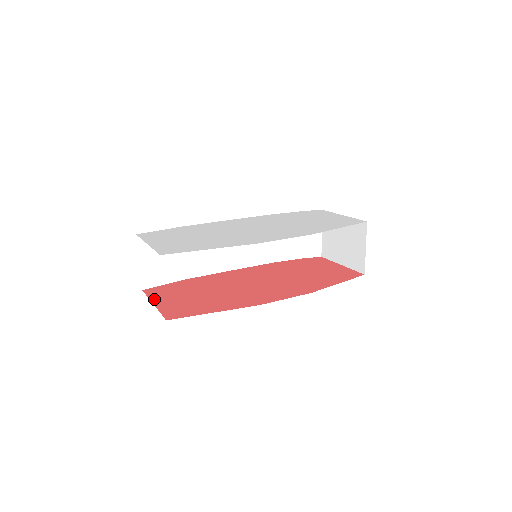
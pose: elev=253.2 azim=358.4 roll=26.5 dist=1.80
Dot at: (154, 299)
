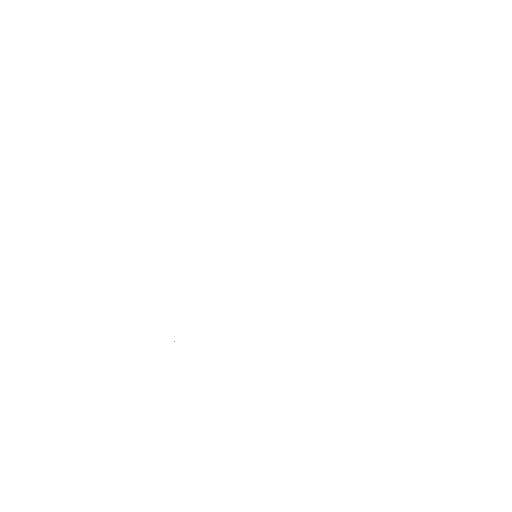
Dot at: occluded
